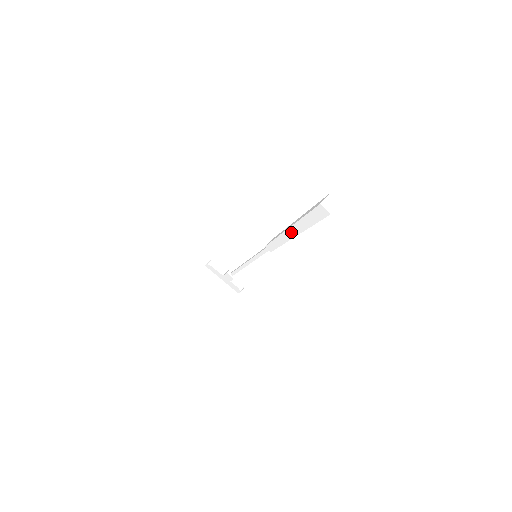
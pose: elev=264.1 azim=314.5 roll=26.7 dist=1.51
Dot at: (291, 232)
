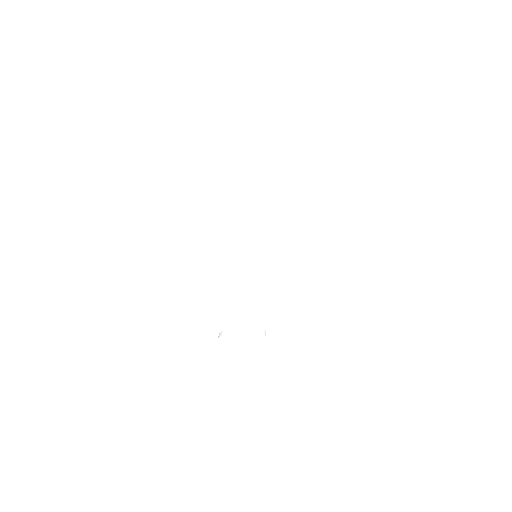
Dot at: (269, 168)
